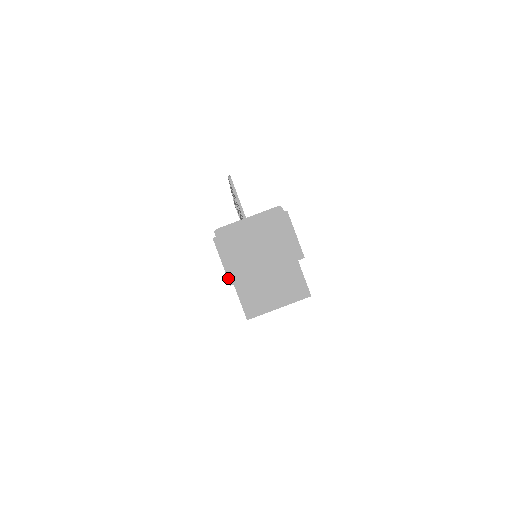
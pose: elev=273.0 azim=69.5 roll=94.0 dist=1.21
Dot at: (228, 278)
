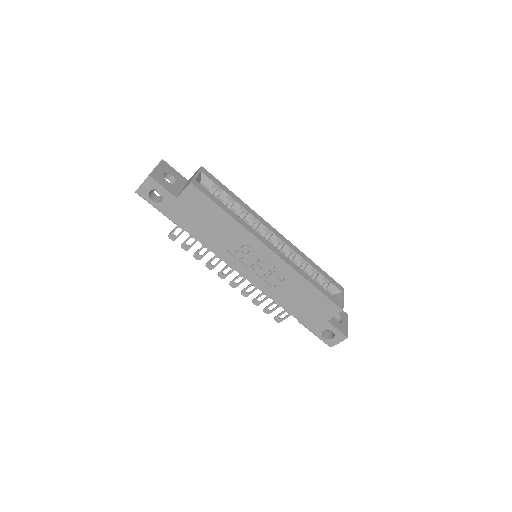
Dot at: (147, 178)
